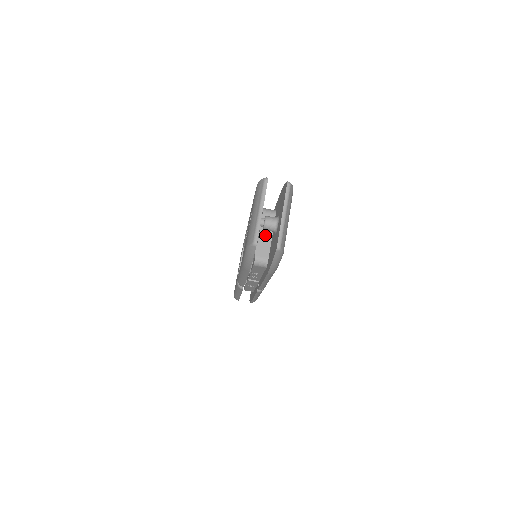
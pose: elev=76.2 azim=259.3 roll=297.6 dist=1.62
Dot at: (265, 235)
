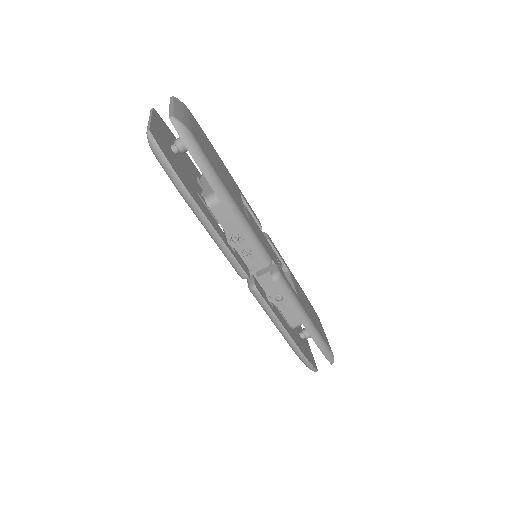
Dot at: occluded
